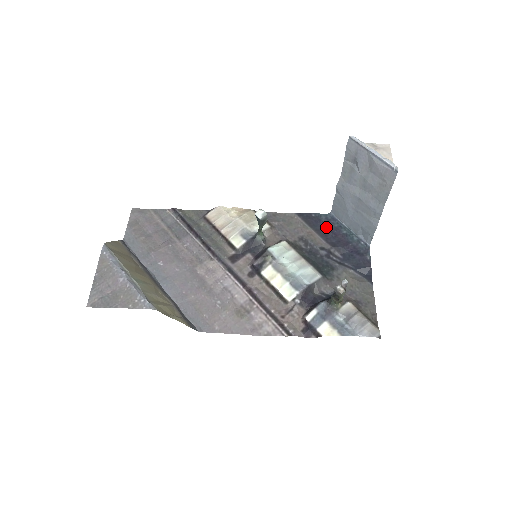
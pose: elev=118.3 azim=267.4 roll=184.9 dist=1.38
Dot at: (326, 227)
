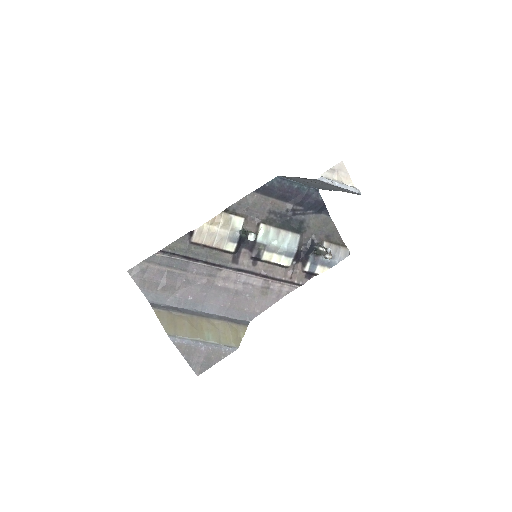
Dot at: (281, 190)
